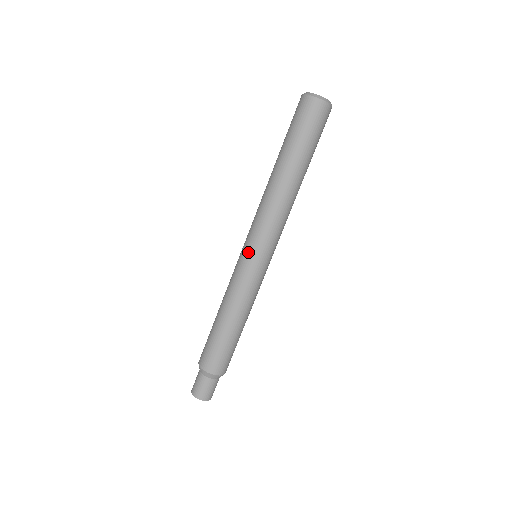
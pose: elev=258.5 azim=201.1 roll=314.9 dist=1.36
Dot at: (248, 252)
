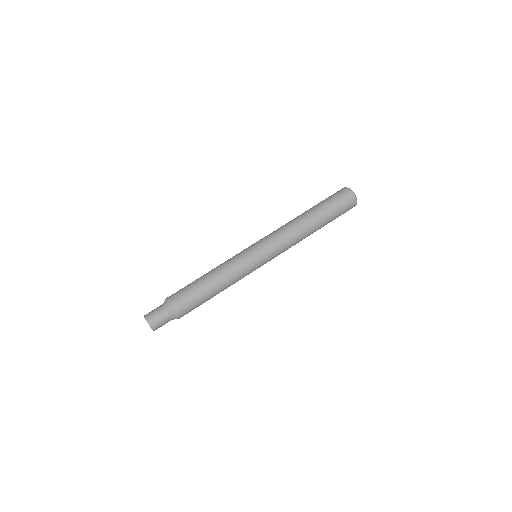
Dot at: (252, 245)
